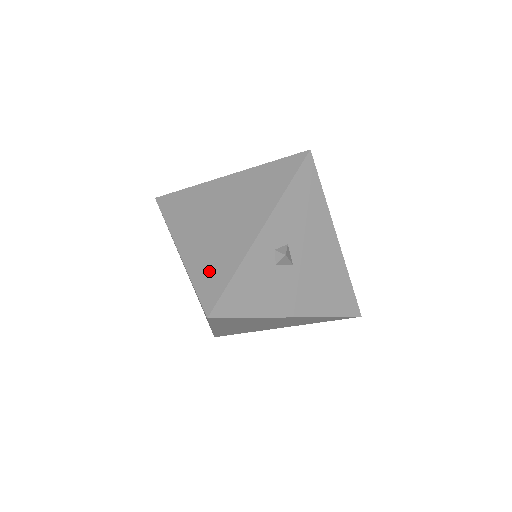
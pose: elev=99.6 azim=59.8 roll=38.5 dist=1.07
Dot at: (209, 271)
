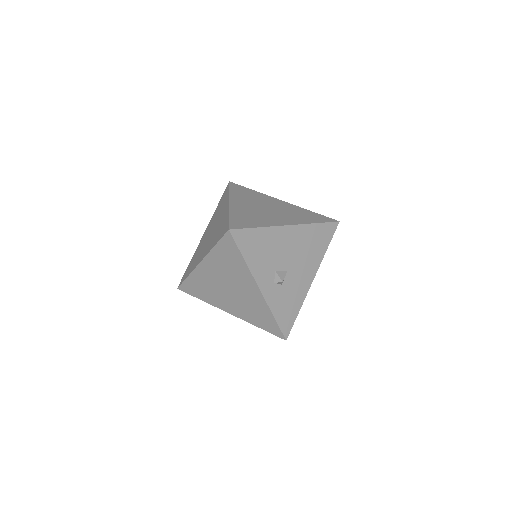
Dot at: (260, 320)
